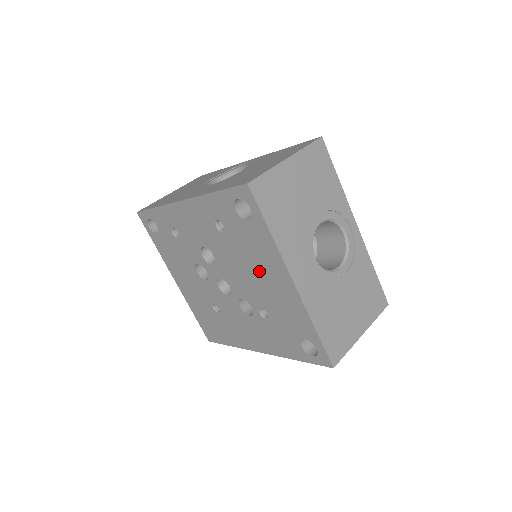
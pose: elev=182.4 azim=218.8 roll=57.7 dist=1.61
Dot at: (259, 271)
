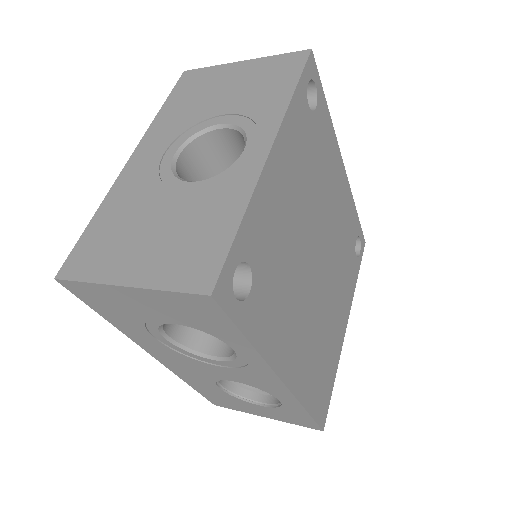
Dot at: occluded
